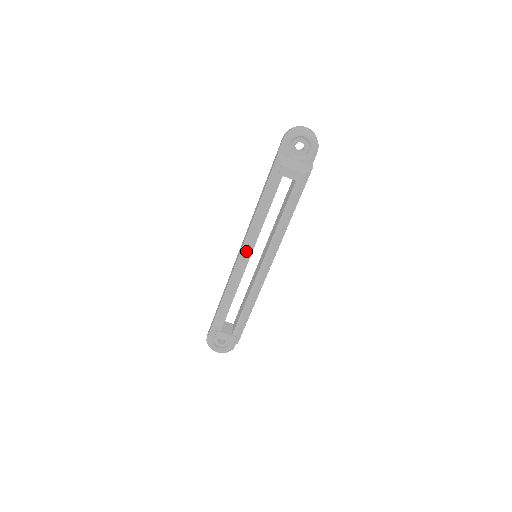
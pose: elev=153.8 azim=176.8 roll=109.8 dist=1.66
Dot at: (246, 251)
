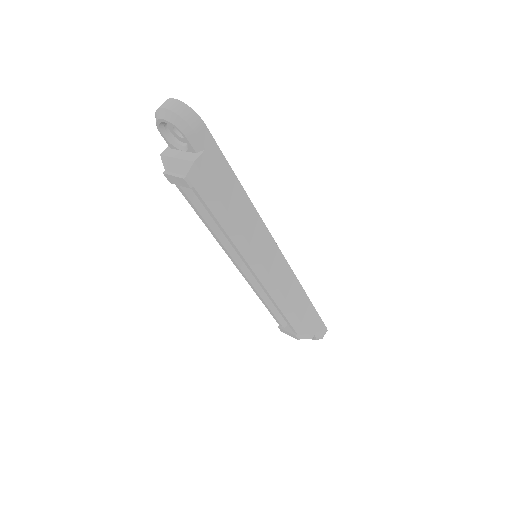
Dot at: occluded
